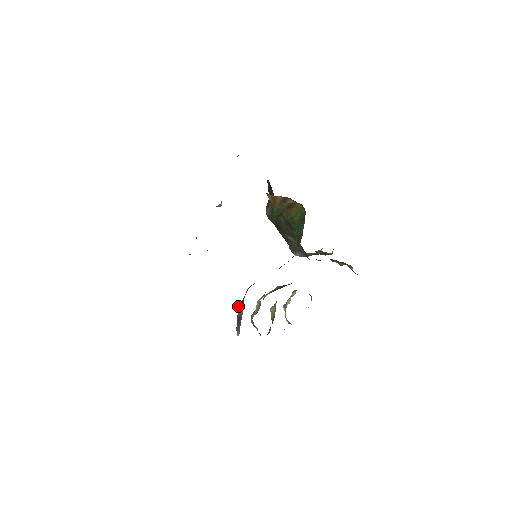
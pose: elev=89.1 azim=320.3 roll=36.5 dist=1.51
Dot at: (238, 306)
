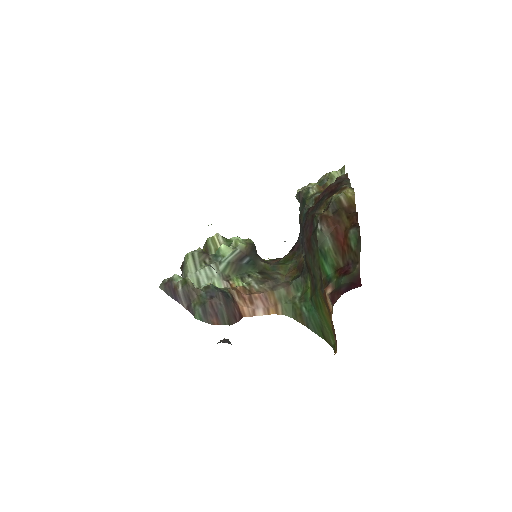
Dot at: (186, 286)
